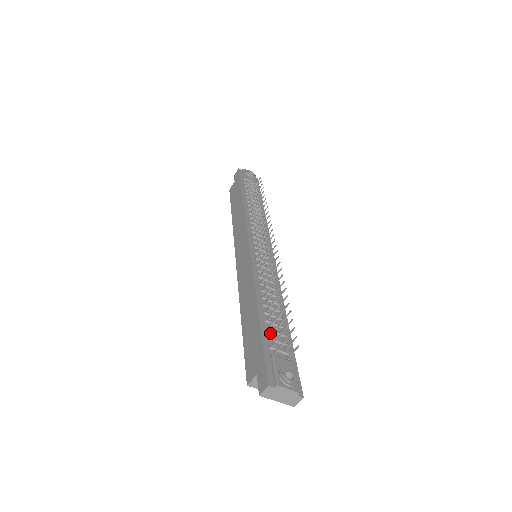
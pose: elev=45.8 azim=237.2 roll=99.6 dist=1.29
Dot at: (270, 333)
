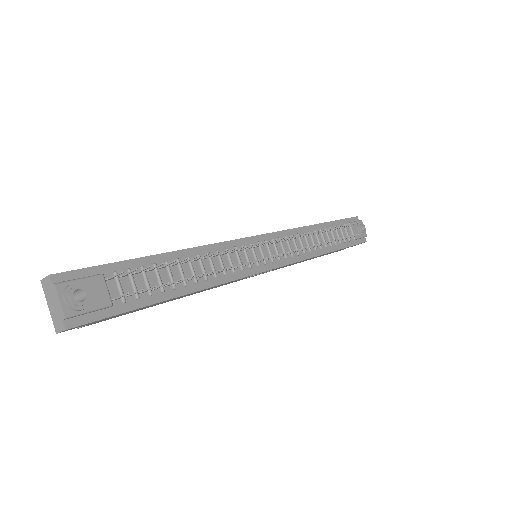
Dot at: (139, 271)
